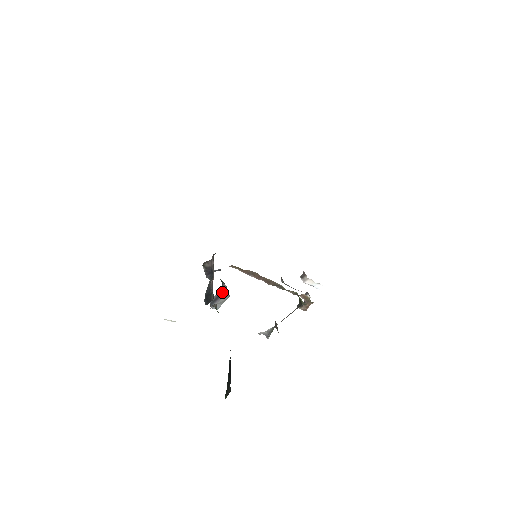
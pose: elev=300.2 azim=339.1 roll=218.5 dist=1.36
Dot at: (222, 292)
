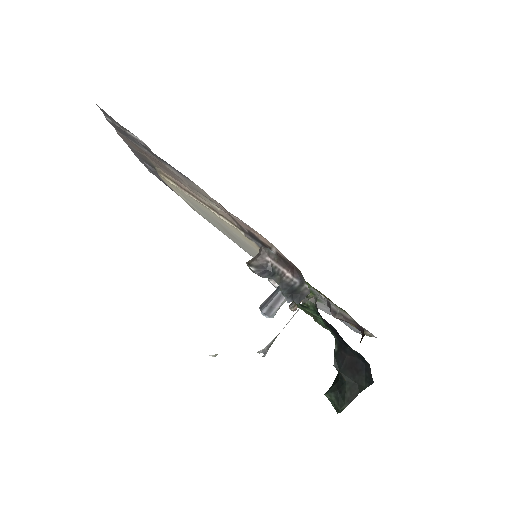
Dot at: occluded
